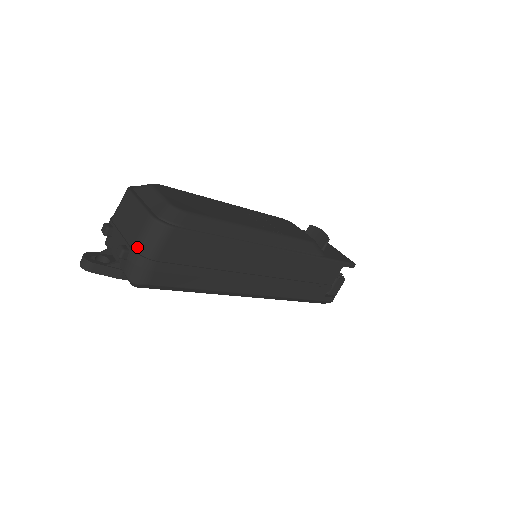
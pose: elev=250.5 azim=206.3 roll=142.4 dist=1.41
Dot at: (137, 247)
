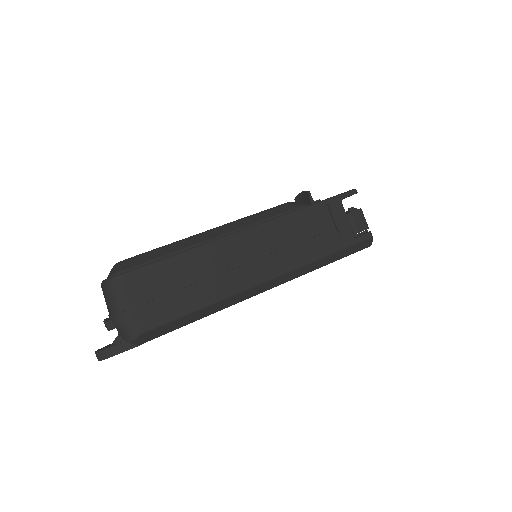
Dot at: (111, 311)
